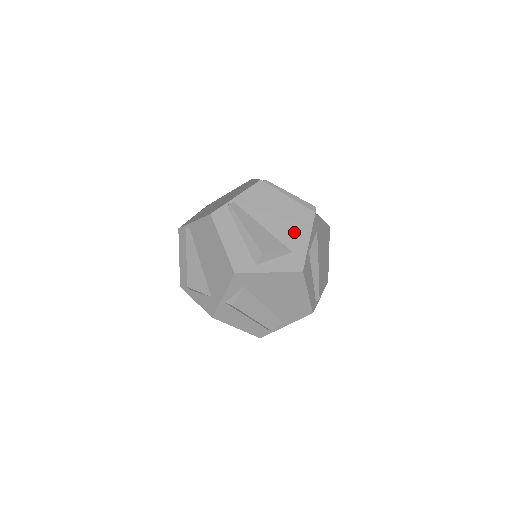
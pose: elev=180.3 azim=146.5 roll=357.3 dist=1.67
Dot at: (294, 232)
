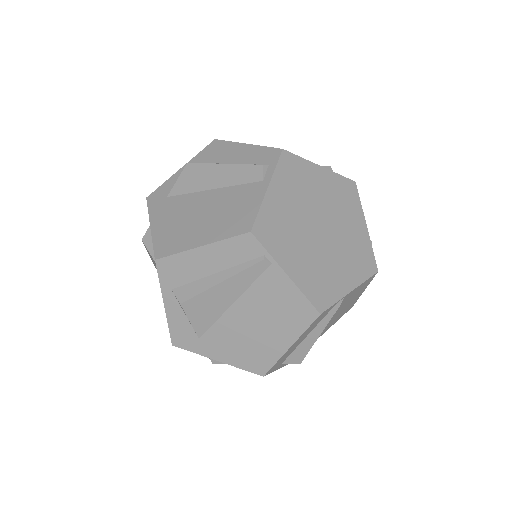
Dot at: occluded
